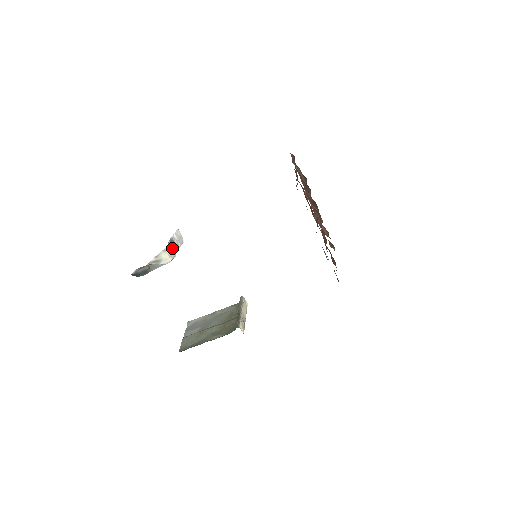
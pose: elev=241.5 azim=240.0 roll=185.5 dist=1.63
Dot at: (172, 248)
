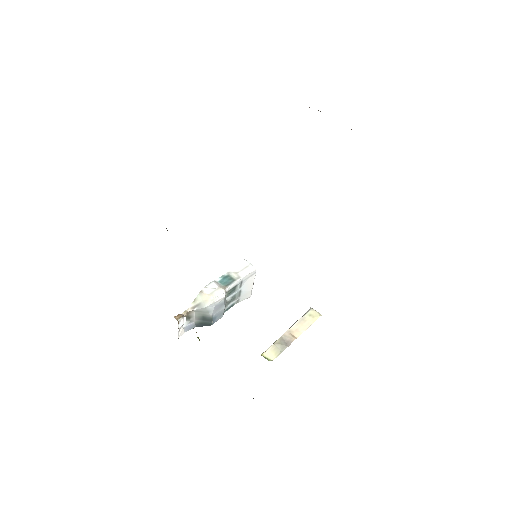
Dot at: (223, 284)
